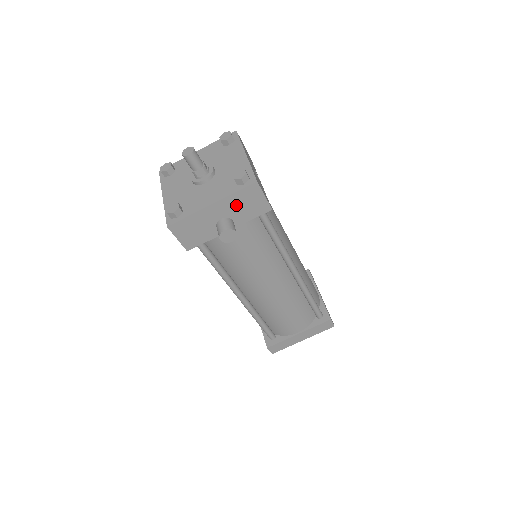
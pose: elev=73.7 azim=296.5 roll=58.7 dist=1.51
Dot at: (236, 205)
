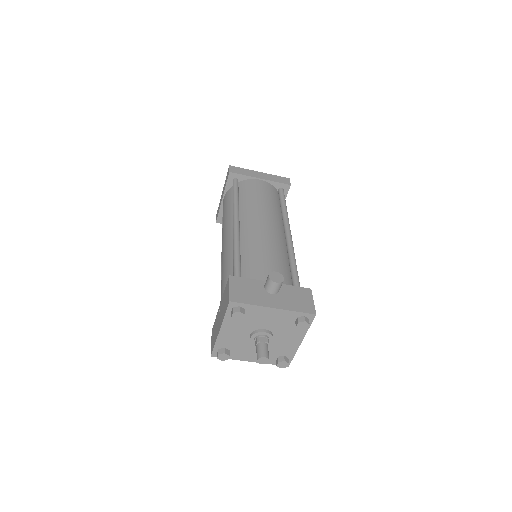
Dot at: occluded
